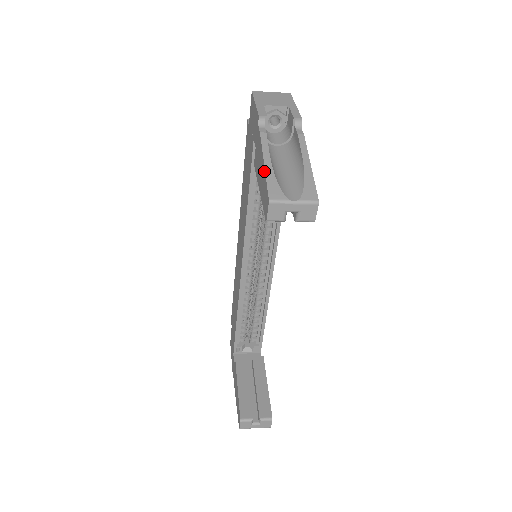
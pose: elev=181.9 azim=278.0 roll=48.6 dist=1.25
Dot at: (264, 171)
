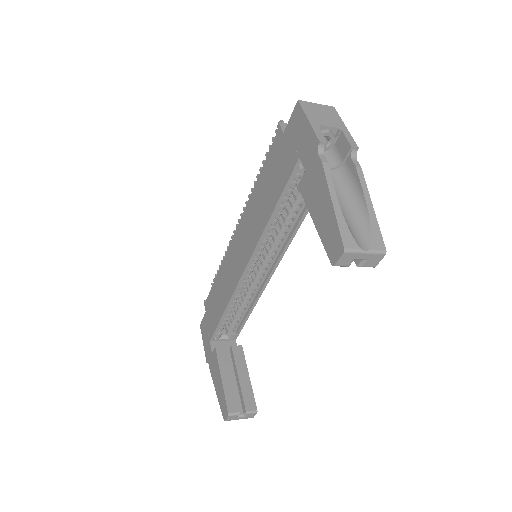
Dot at: (333, 212)
